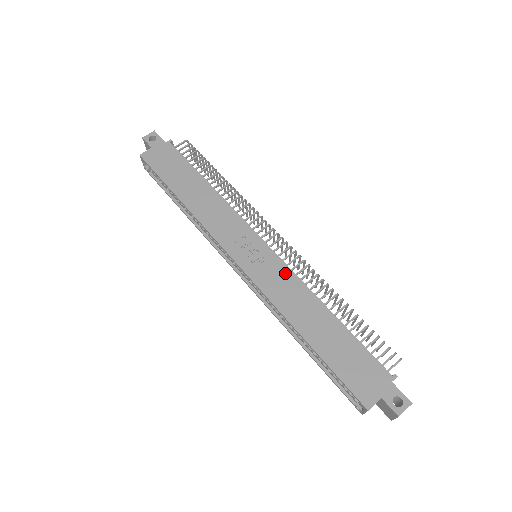
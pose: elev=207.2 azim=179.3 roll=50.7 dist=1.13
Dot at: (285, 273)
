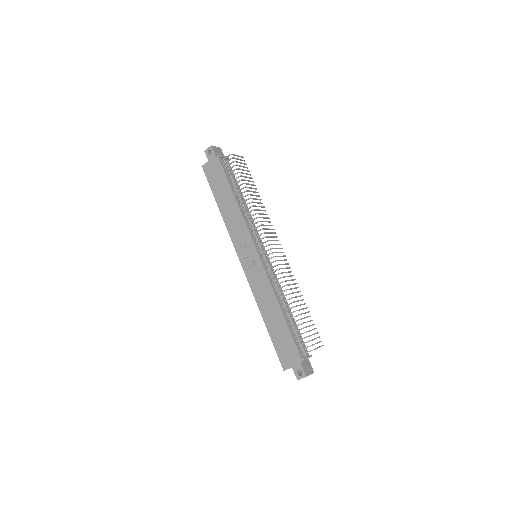
Dot at: (263, 277)
